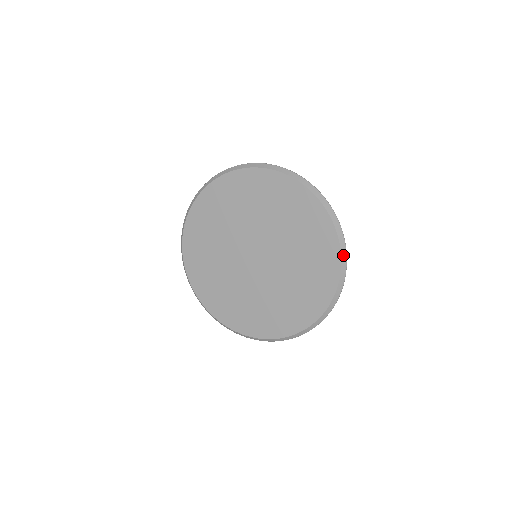
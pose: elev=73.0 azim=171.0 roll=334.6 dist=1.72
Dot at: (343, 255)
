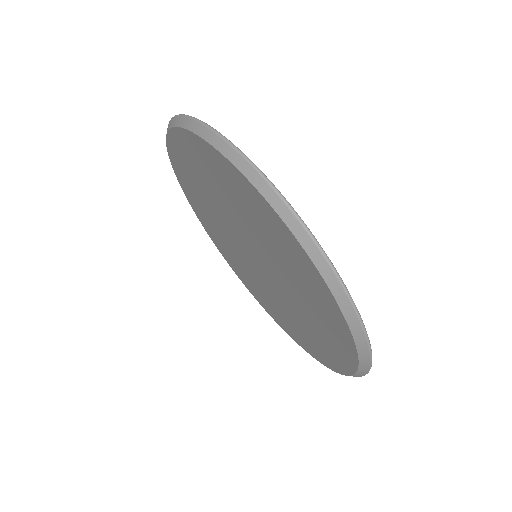
Dot at: (350, 317)
